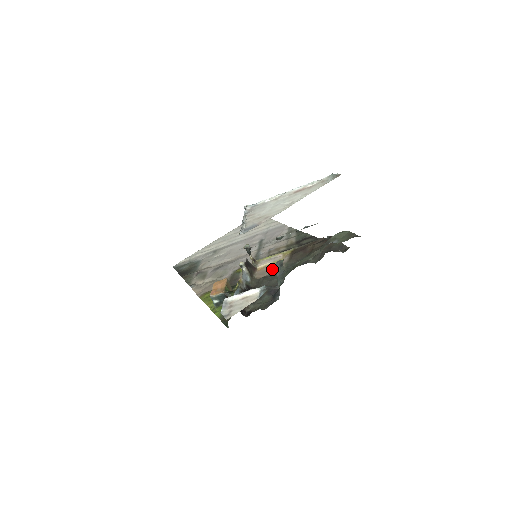
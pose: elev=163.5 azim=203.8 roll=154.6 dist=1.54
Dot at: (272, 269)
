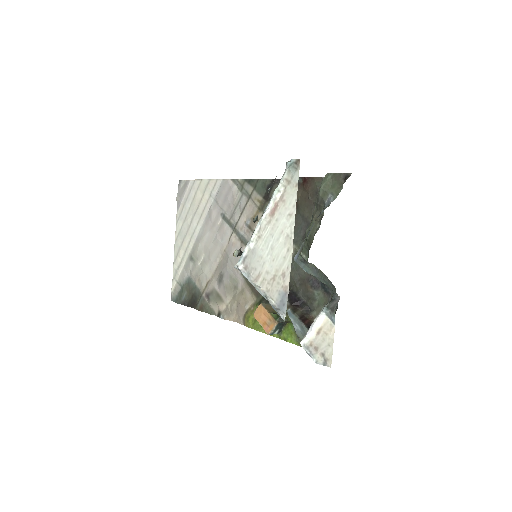
Dot at: occluded
